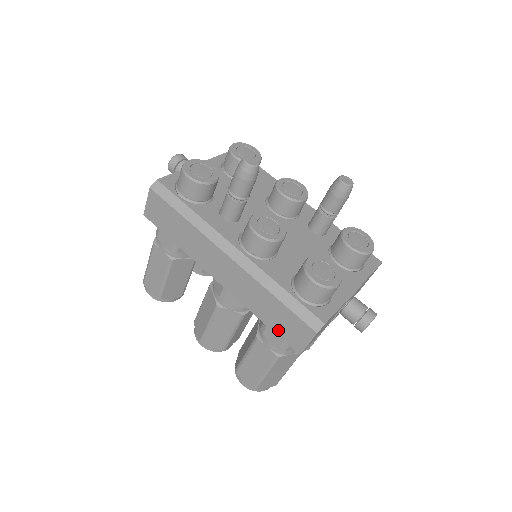
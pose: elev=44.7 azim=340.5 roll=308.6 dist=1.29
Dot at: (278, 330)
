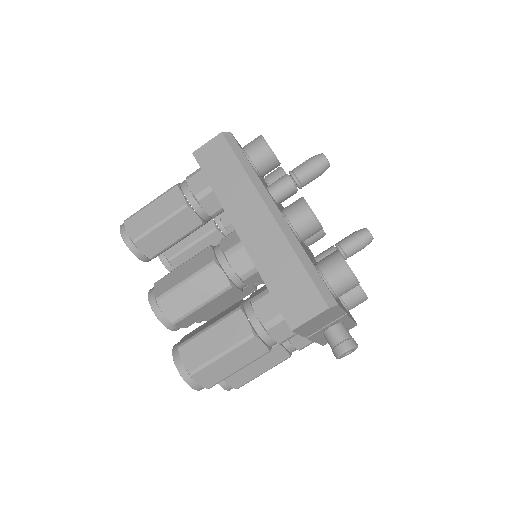
Dot at: (281, 298)
